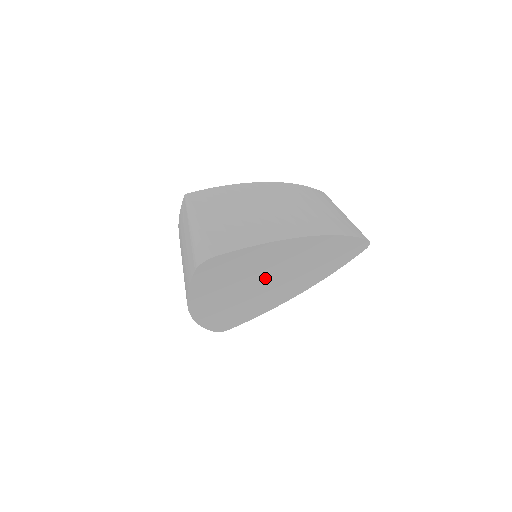
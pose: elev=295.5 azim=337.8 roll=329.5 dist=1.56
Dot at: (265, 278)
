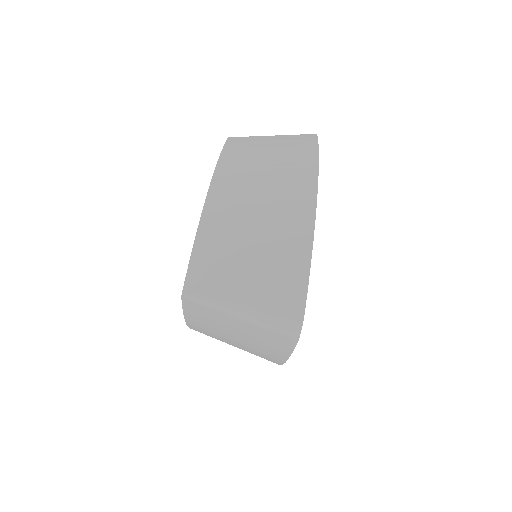
Dot at: occluded
